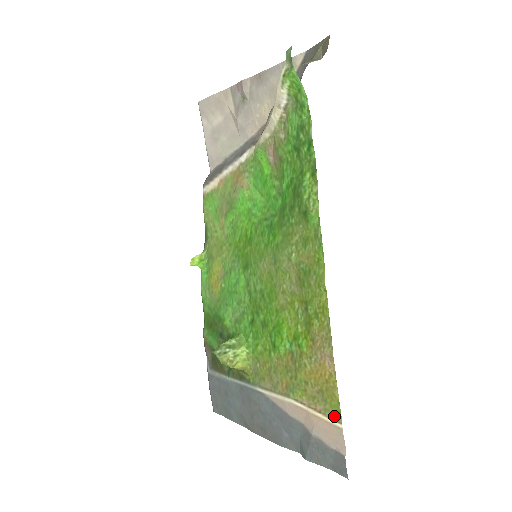
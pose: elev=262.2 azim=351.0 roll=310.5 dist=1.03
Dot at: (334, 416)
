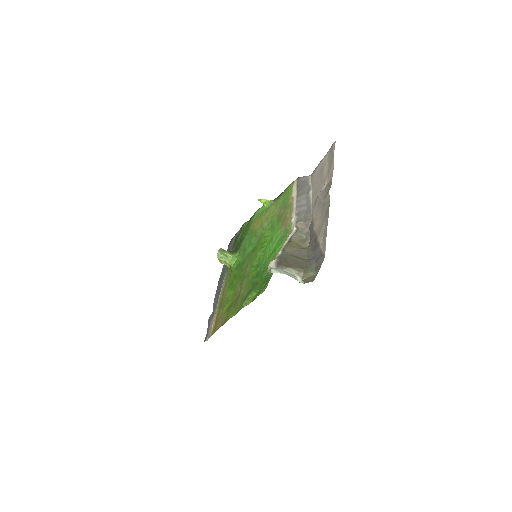
Dot at: (212, 332)
